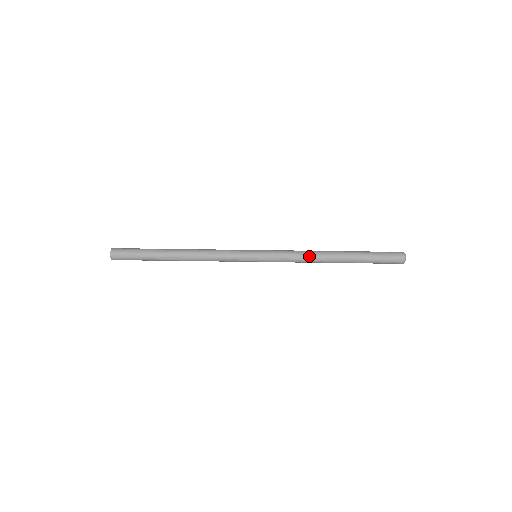
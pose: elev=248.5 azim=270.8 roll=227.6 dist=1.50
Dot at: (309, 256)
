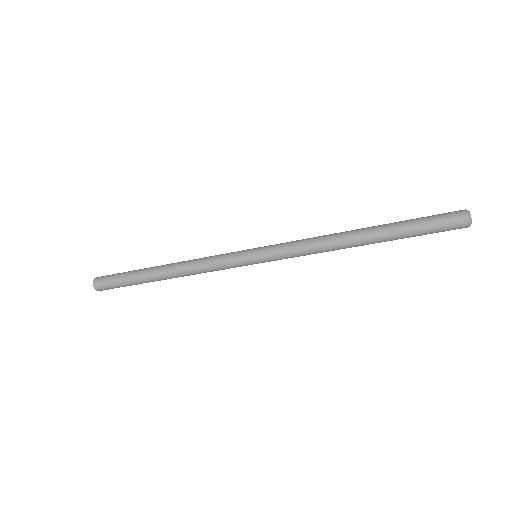
Dot at: (323, 242)
